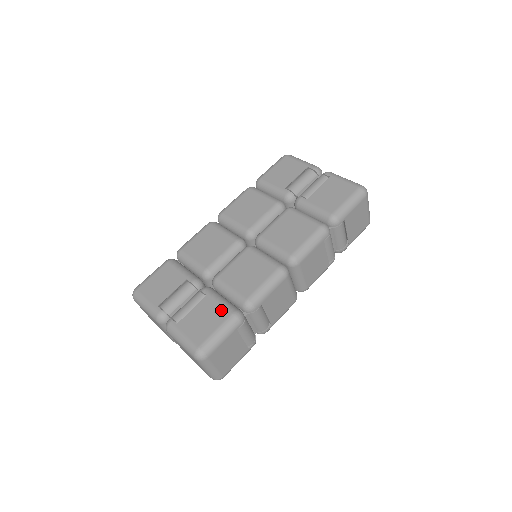
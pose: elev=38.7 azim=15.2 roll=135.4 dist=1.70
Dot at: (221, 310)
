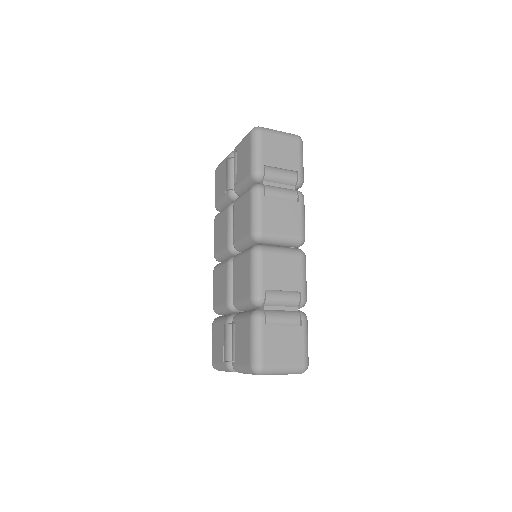
Dot at: (245, 323)
